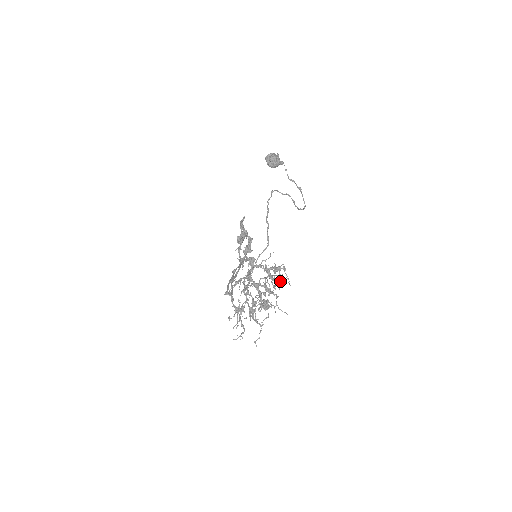
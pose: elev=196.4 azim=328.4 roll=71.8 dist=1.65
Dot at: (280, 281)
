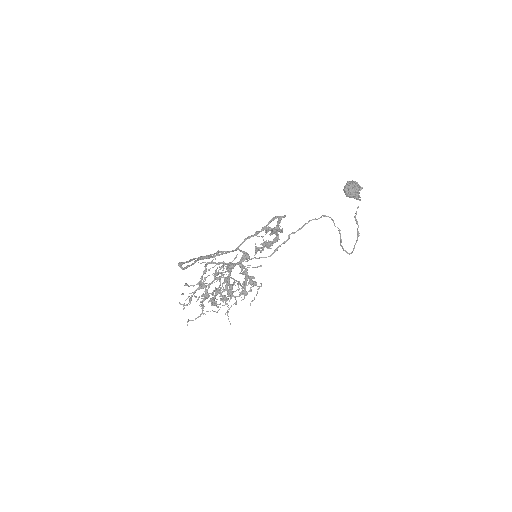
Dot at: (247, 294)
